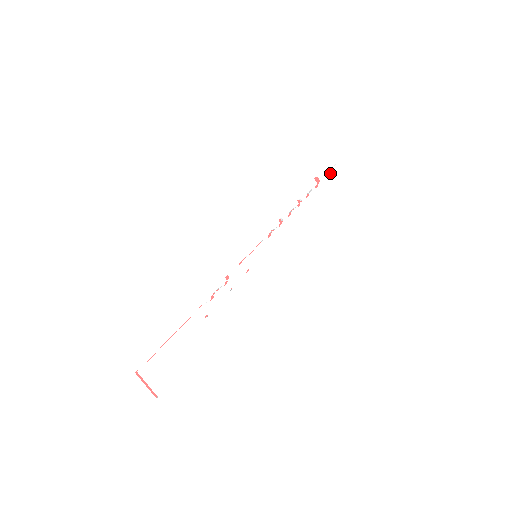
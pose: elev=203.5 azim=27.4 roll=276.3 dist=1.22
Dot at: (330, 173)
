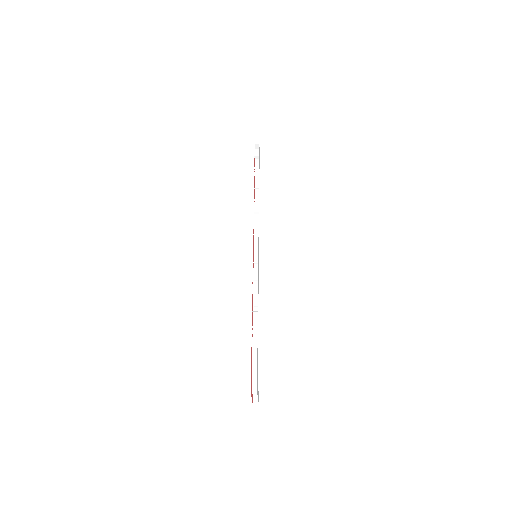
Dot at: (259, 156)
